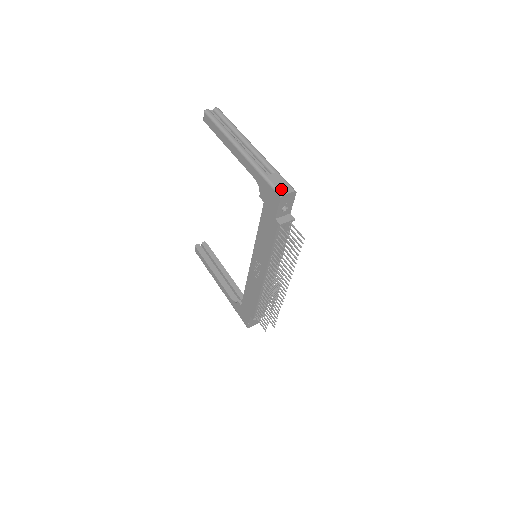
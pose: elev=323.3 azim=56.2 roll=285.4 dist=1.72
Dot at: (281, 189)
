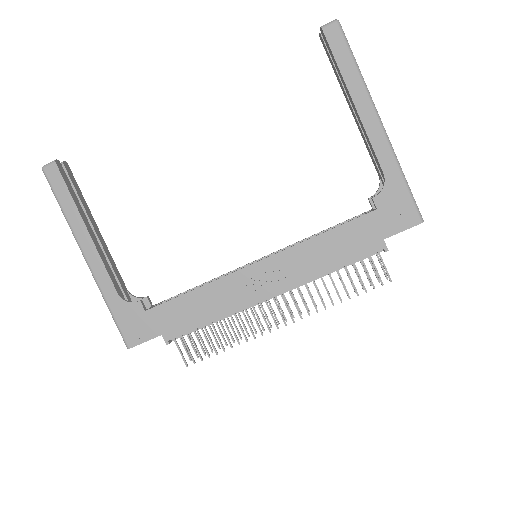
Dot at: (419, 211)
